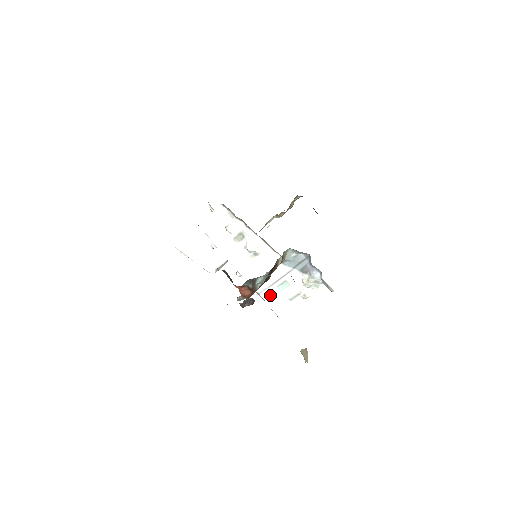
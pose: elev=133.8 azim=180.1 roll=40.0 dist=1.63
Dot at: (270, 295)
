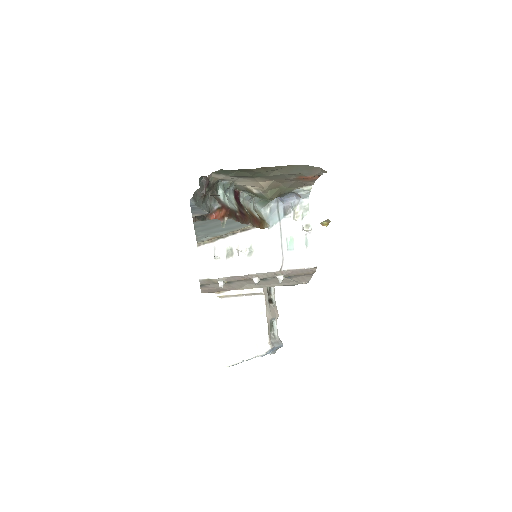
Dot at: (289, 262)
